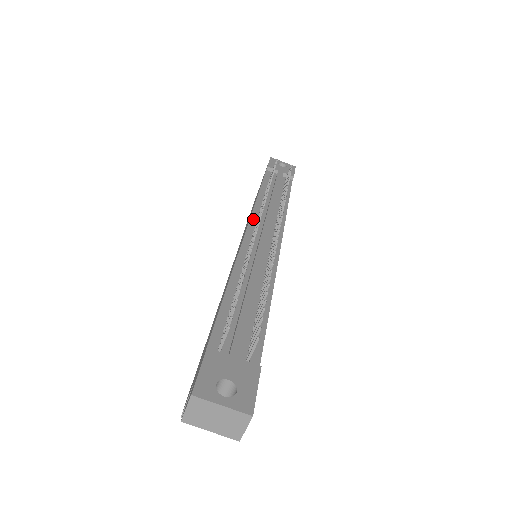
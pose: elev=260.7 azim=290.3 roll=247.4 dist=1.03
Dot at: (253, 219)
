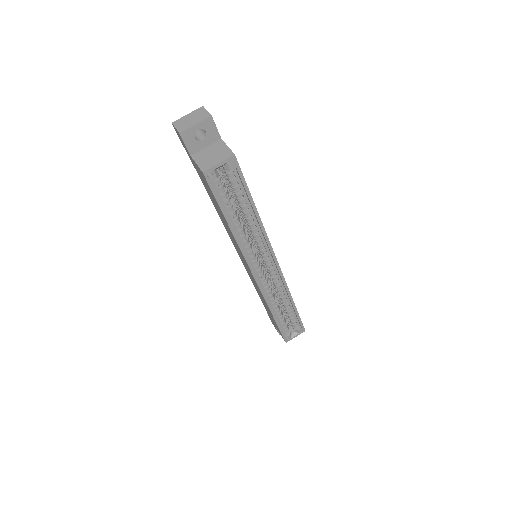
Dot at: occluded
